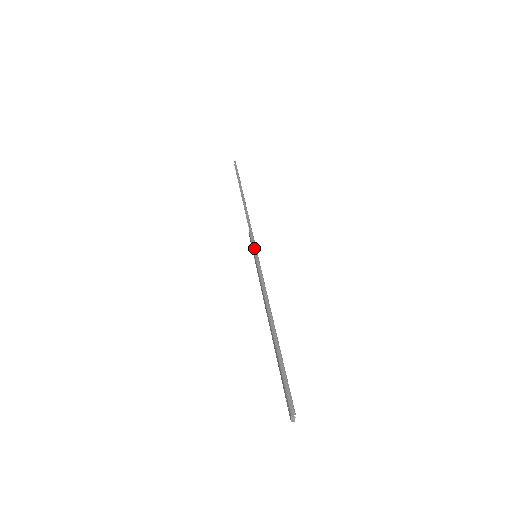
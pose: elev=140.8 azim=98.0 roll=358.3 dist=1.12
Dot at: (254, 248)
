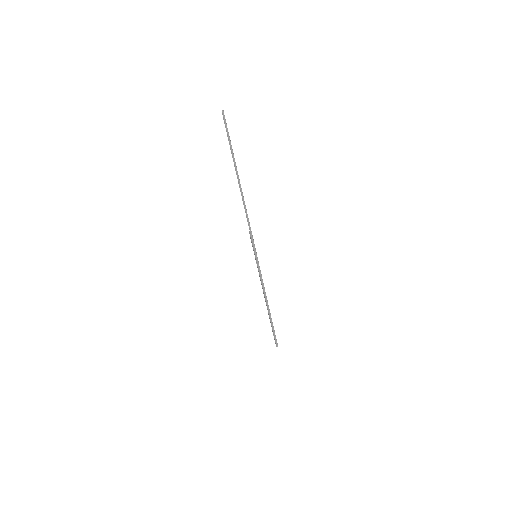
Dot at: (255, 254)
